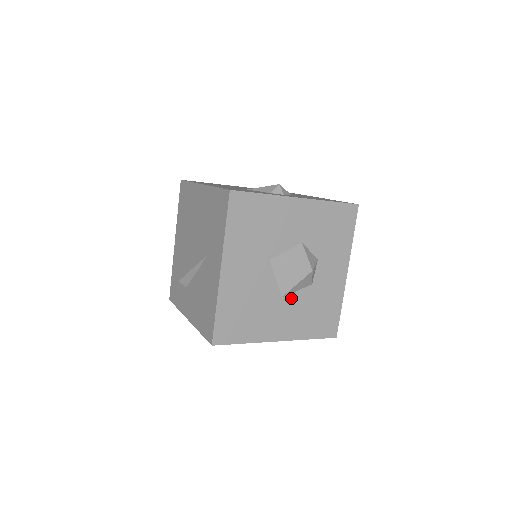
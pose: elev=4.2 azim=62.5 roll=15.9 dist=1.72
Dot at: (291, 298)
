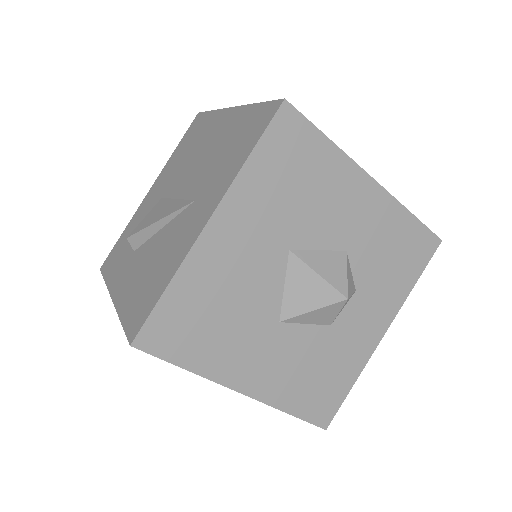
Dot at: (292, 331)
